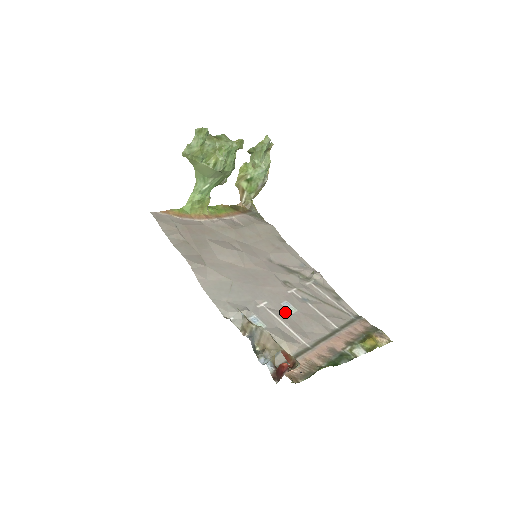
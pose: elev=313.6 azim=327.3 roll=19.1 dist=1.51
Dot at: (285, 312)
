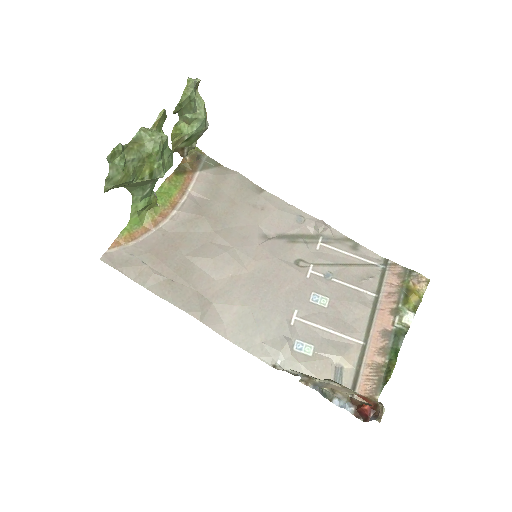
Dot at: (319, 311)
